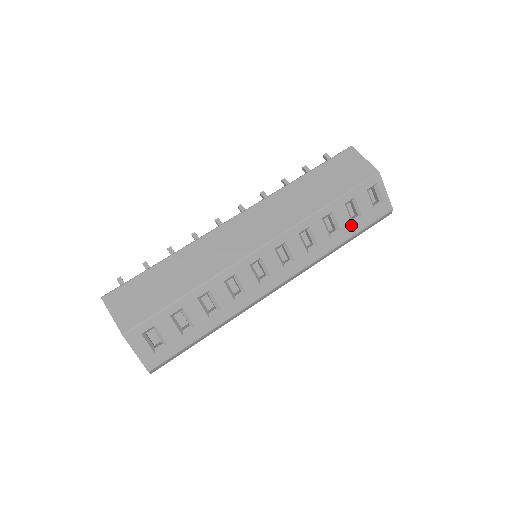
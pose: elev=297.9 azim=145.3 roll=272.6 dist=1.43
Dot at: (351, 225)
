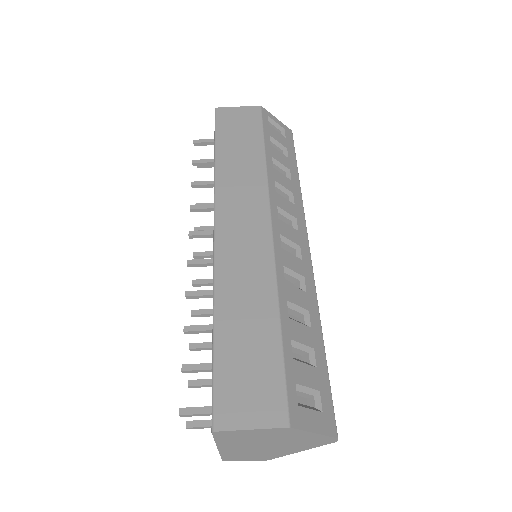
Dot at: (289, 160)
